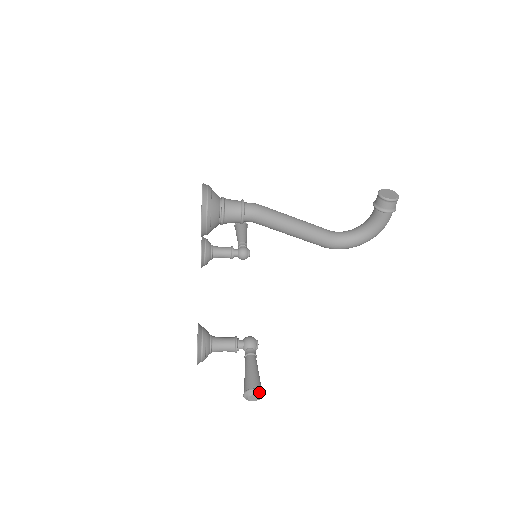
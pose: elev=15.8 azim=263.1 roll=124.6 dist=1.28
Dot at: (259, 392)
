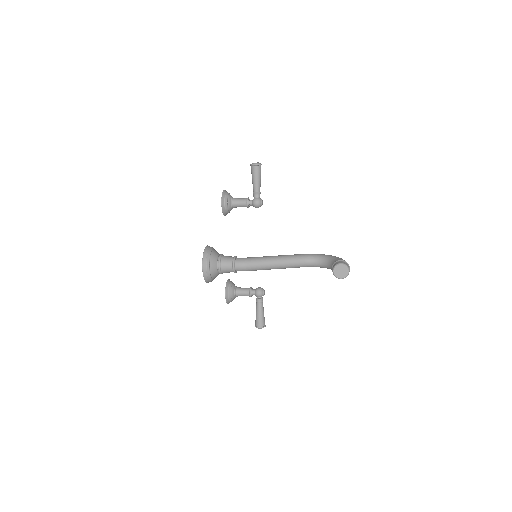
Dot at: occluded
